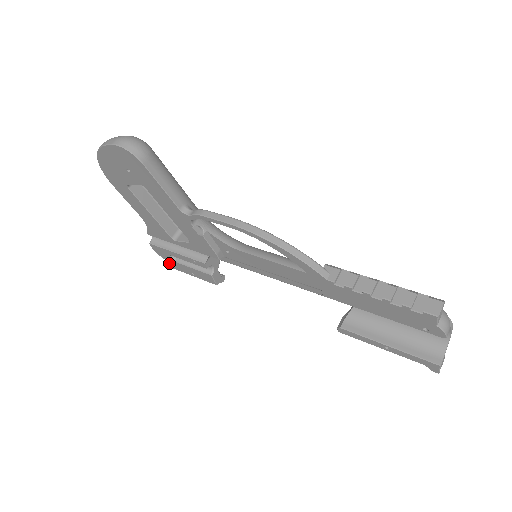
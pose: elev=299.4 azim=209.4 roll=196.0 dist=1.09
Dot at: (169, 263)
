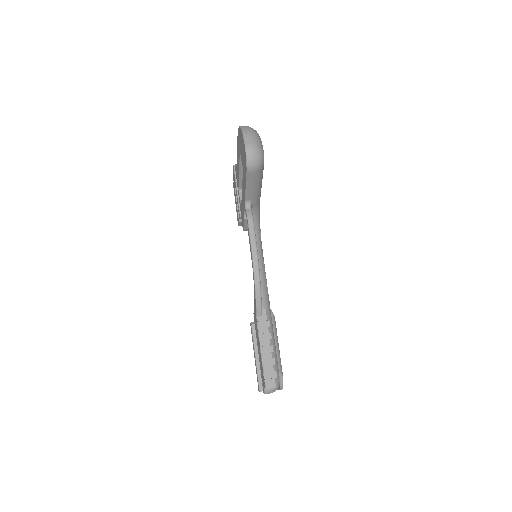
Dot at: (233, 182)
